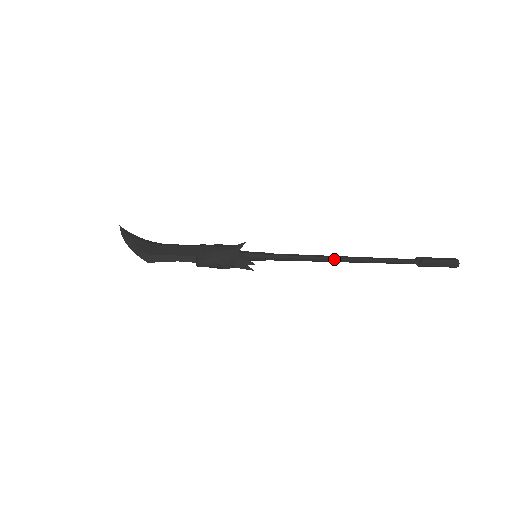
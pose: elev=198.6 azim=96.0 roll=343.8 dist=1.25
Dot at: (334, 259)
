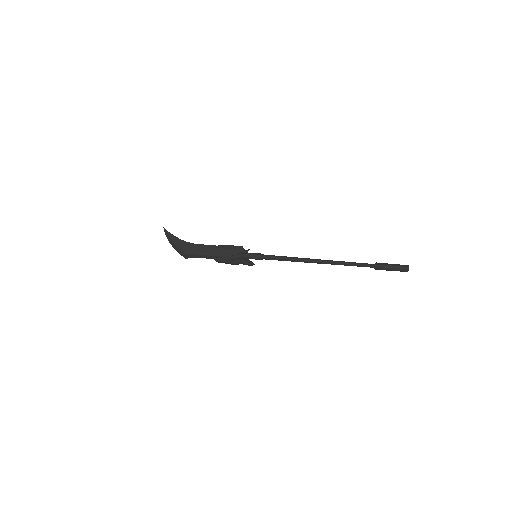
Dot at: (311, 262)
